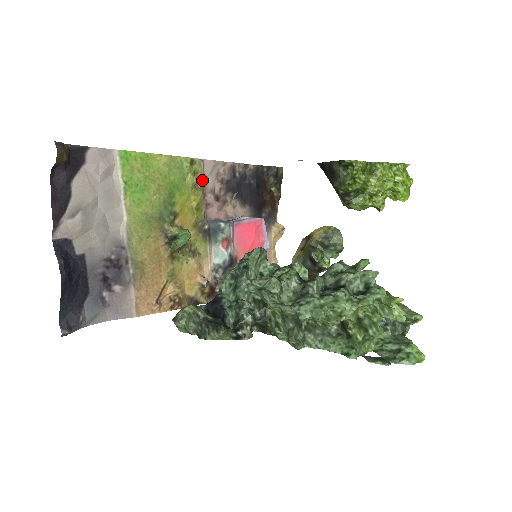
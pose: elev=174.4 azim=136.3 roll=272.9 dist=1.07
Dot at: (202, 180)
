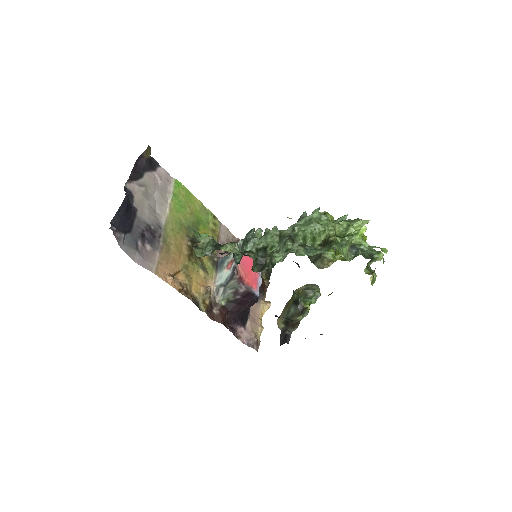
Dot at: (218, 232)
